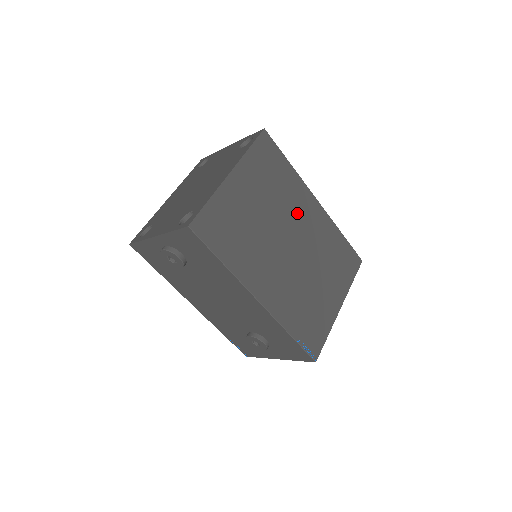
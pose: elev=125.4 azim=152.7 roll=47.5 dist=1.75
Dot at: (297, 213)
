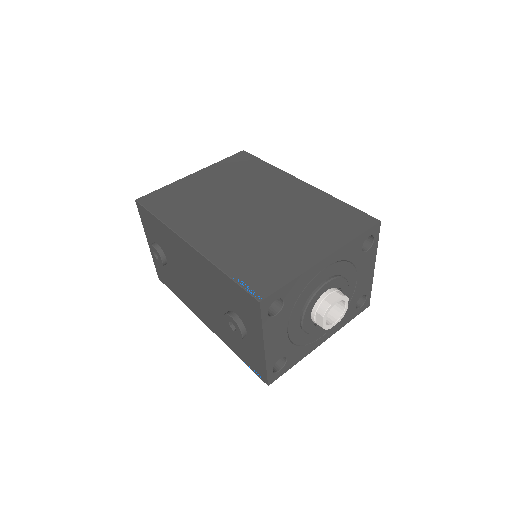
Dot at: (268, 190)
